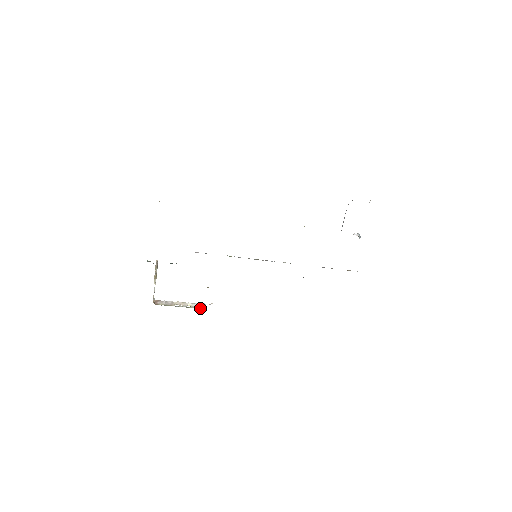
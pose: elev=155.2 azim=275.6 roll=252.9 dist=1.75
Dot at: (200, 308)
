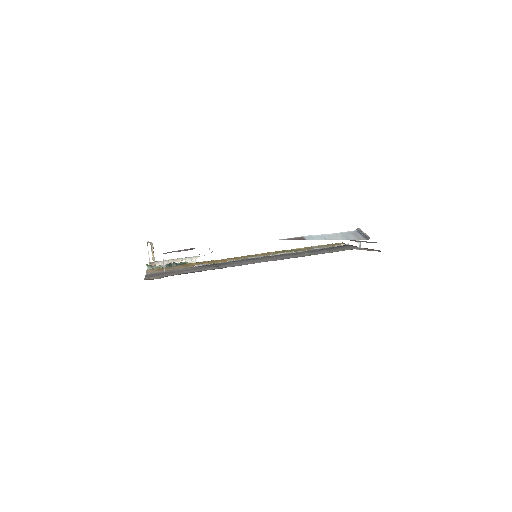
Dot at: (194, 262)
